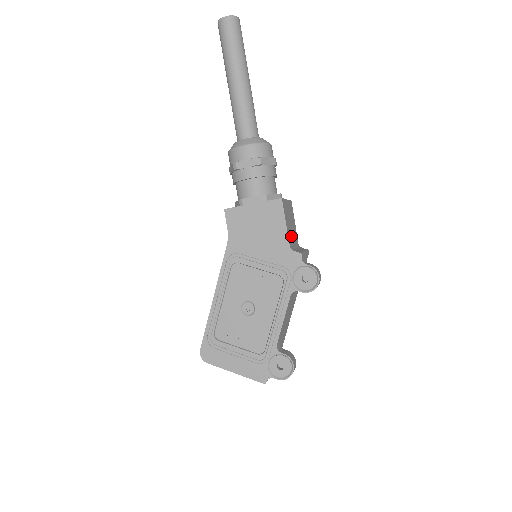
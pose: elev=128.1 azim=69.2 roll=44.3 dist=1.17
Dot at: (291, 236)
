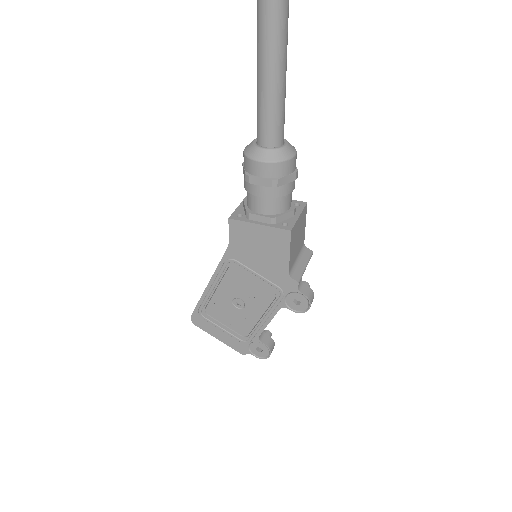
Dot at: (294, 254)
